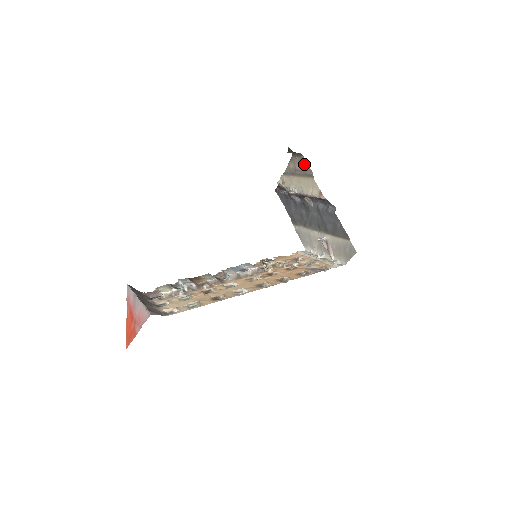
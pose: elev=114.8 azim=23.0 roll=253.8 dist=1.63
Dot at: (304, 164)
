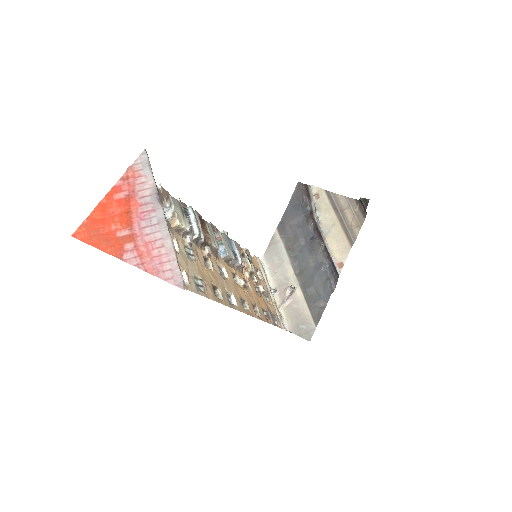
Dot at: (357, 224)
